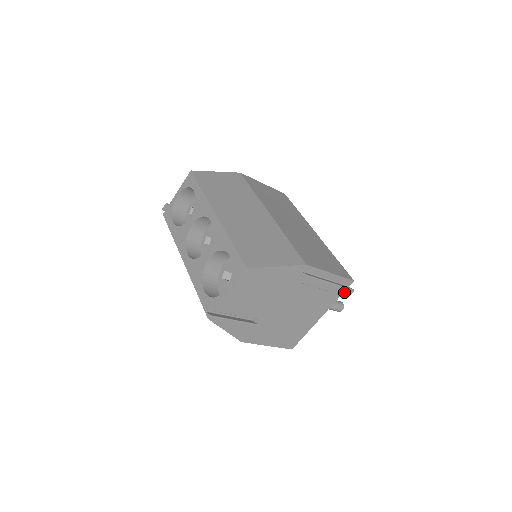
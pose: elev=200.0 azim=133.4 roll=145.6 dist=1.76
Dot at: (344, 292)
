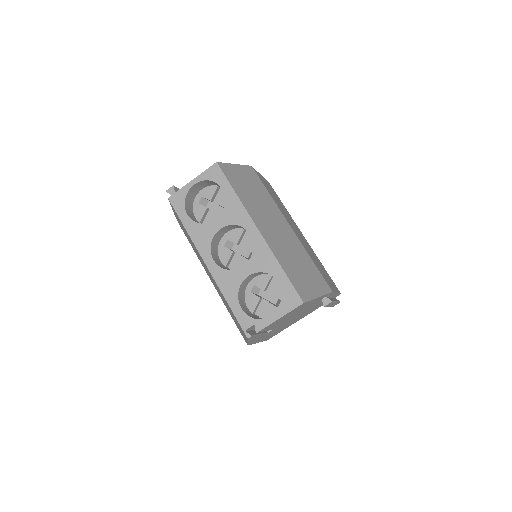
Dot at: (335, 304)
